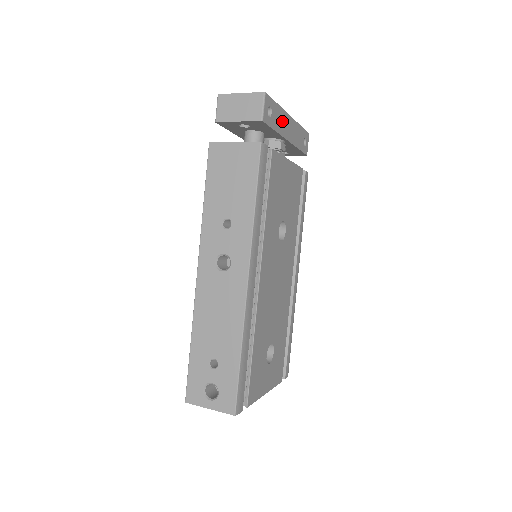
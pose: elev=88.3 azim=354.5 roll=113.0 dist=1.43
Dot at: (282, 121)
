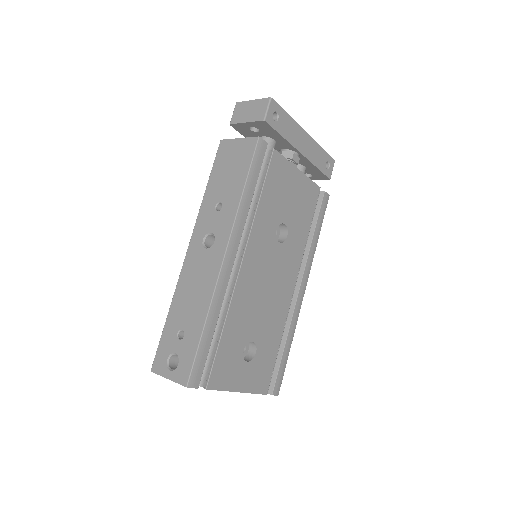
Dot at: (294, 132)
